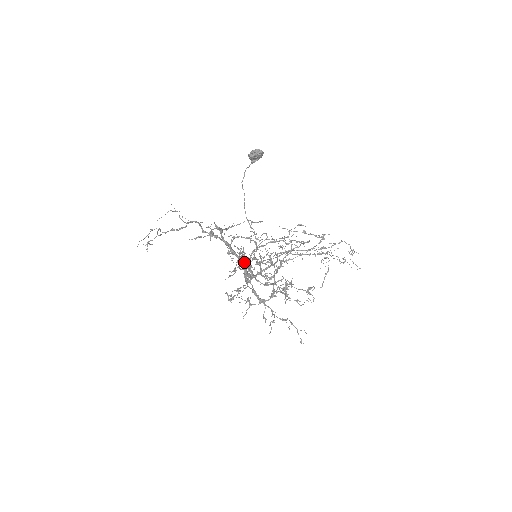
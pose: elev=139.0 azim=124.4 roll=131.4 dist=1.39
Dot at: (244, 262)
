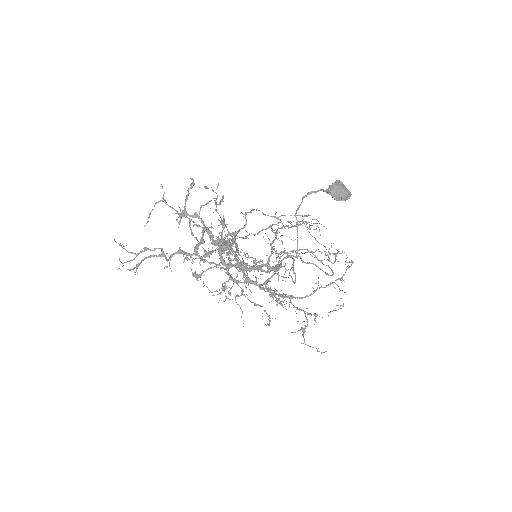
Dot at: (201, 207)
